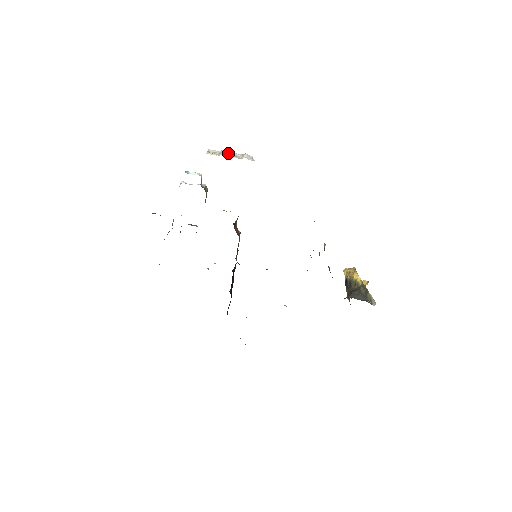
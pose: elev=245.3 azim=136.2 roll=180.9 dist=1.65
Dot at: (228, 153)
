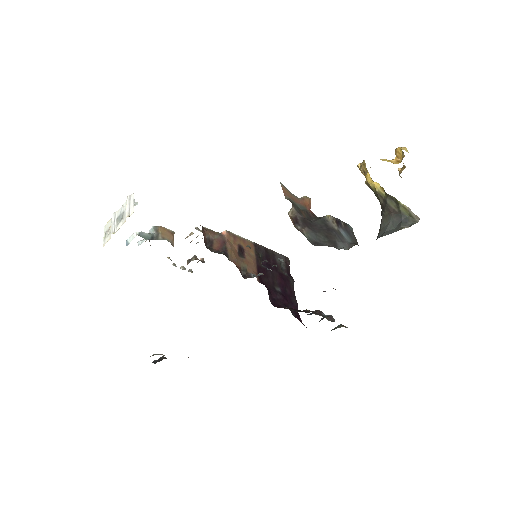
Dot at: (117, 216)
